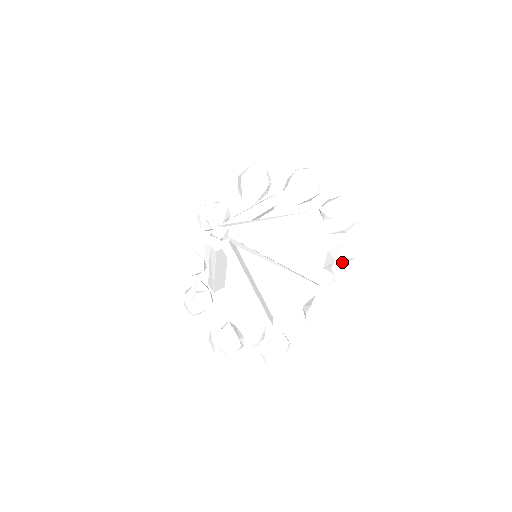
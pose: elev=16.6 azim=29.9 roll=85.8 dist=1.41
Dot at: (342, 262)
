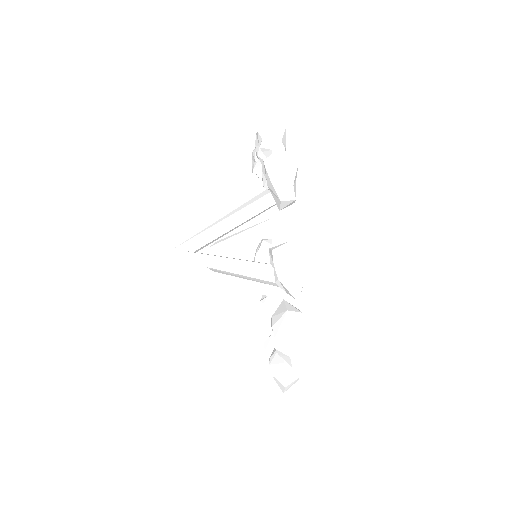
Dot at: (271, 253)
